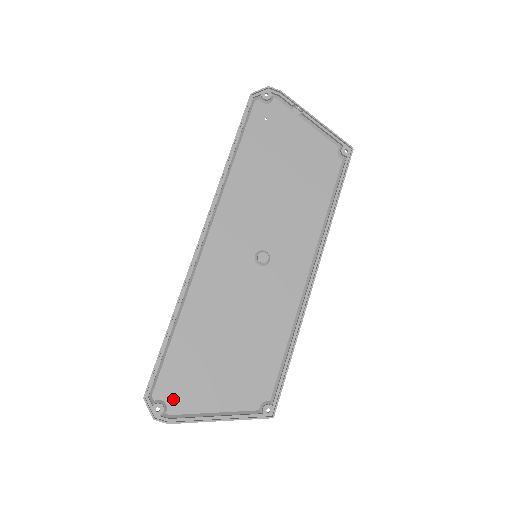
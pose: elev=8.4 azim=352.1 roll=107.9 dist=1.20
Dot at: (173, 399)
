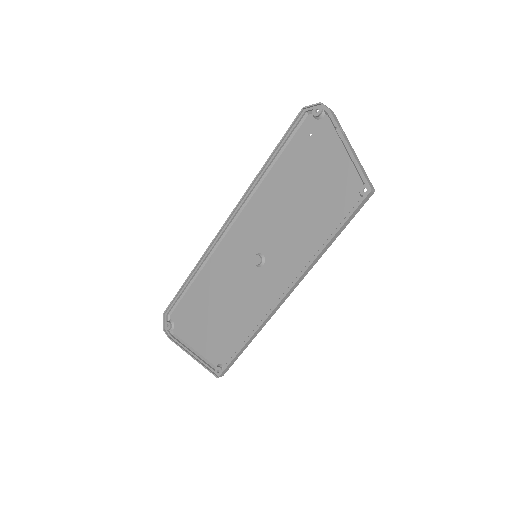
Dot at: (178, 325)
